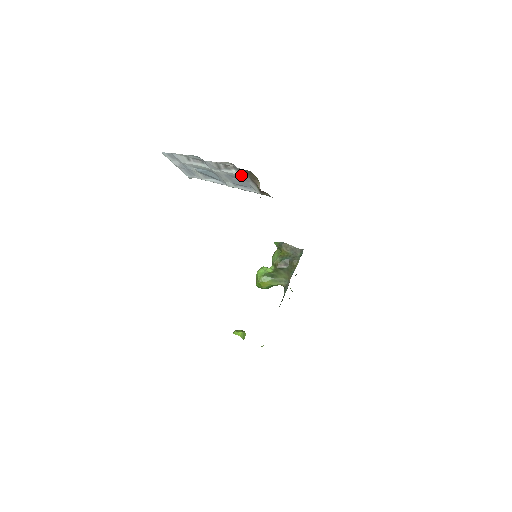
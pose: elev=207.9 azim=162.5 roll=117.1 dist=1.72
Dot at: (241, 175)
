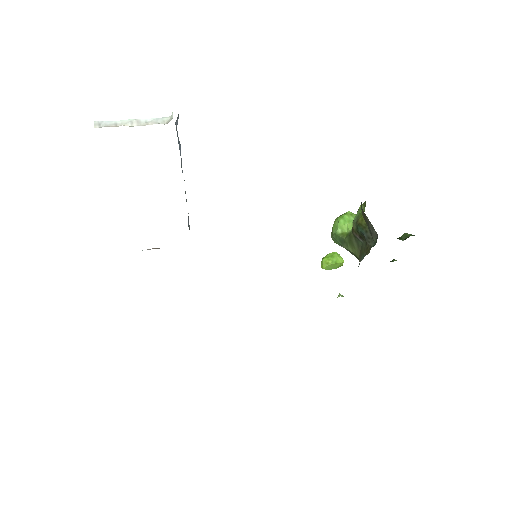
Dot at: occluded
